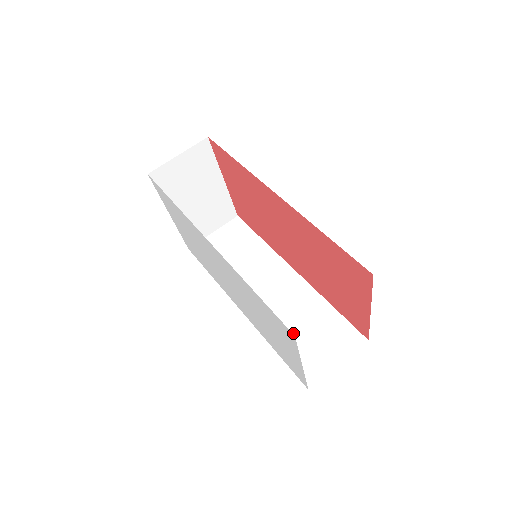
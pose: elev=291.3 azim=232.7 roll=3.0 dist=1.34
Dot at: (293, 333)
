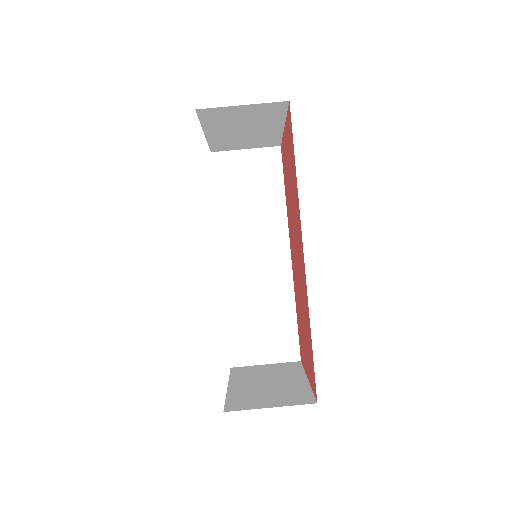
Dot at: (250, 314)
